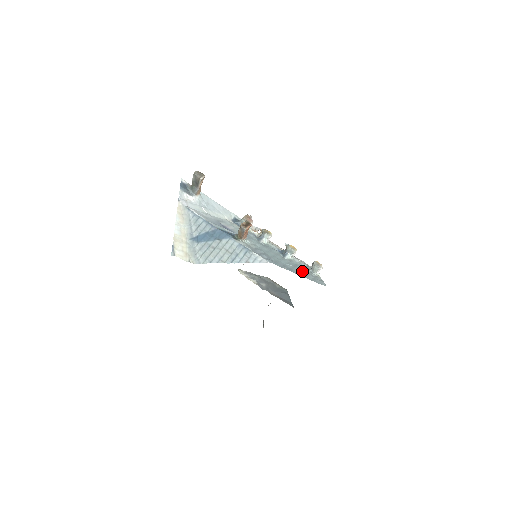
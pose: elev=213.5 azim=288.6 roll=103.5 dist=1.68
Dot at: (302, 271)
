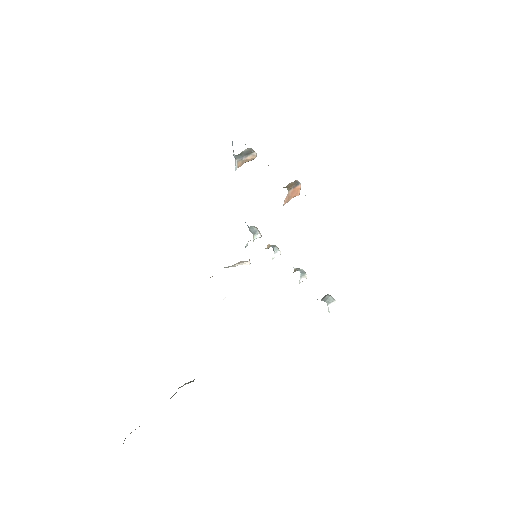
Dot at: occluded
